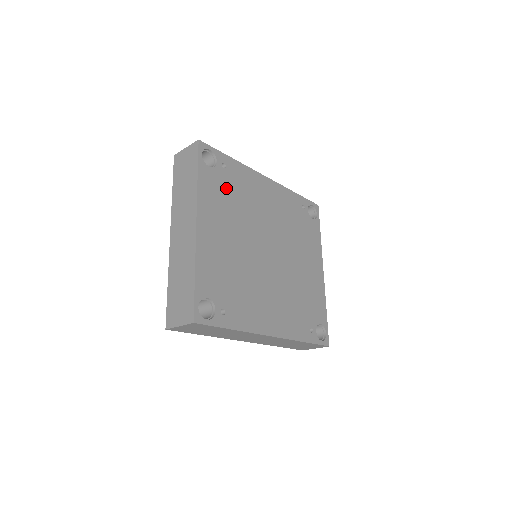
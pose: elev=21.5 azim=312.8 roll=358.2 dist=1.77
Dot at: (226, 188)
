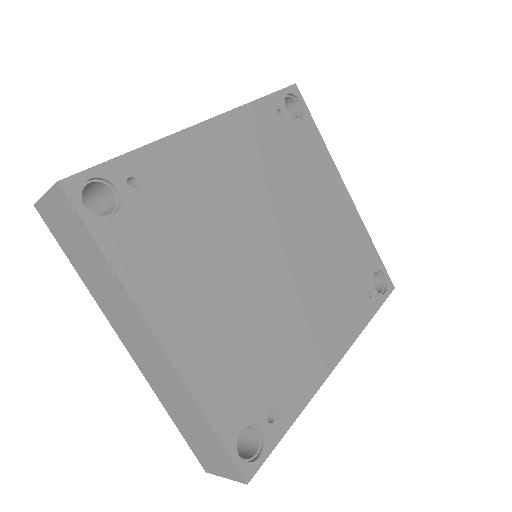
Dot at: (162, 222)
